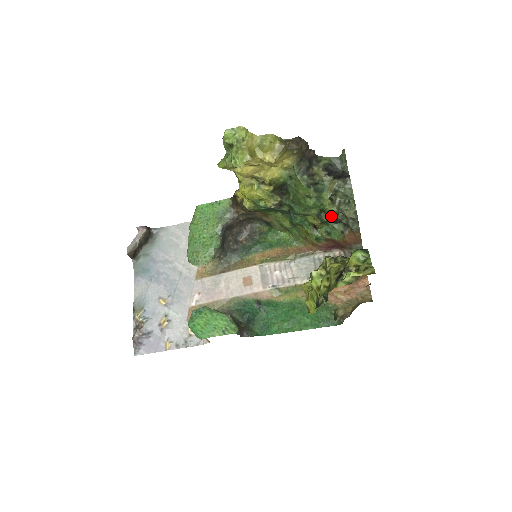
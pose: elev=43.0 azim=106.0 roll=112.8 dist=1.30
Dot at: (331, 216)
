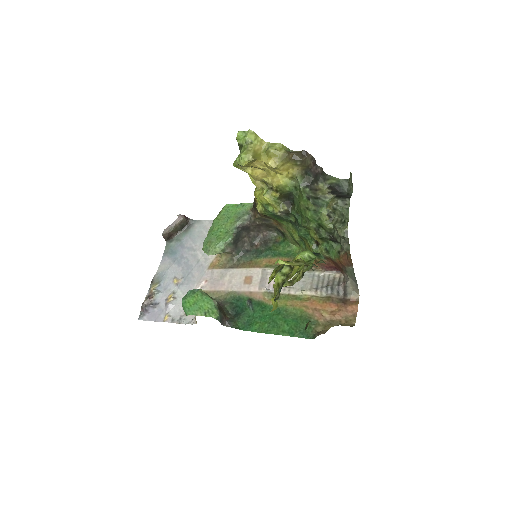
Dot at: (329, 233)
